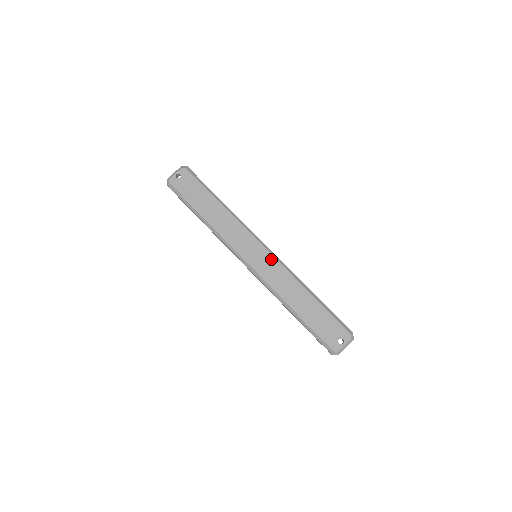
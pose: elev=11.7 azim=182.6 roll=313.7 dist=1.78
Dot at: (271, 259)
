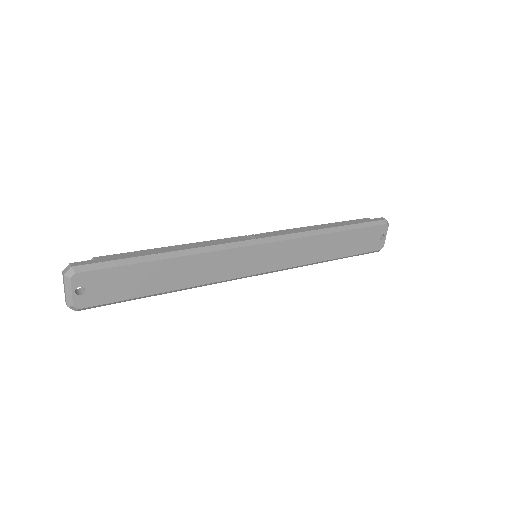
Dot at: (278, 246)
